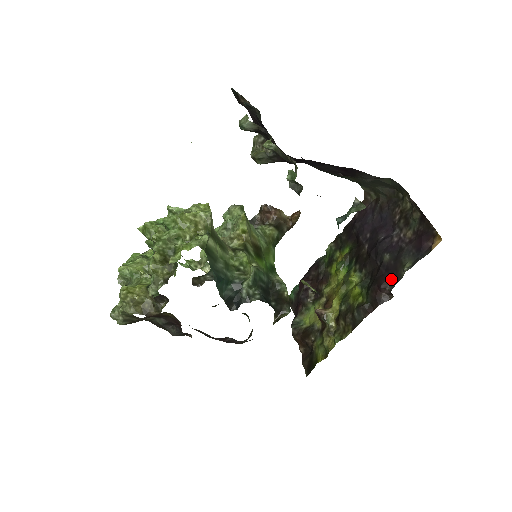
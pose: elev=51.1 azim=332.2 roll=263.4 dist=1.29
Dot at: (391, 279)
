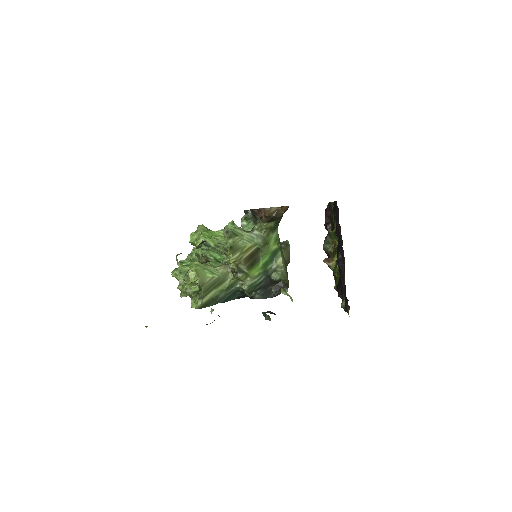
Dot at: (341, 297)
